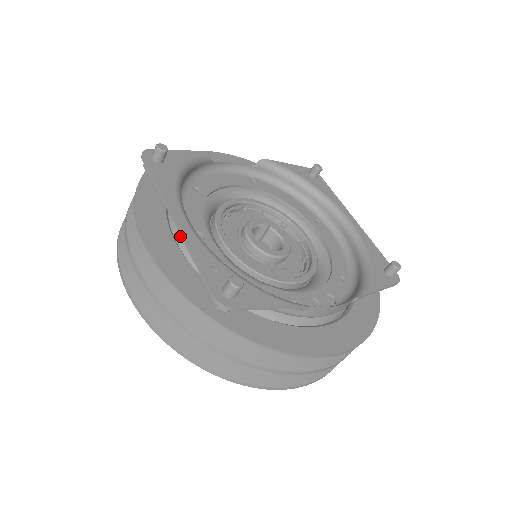
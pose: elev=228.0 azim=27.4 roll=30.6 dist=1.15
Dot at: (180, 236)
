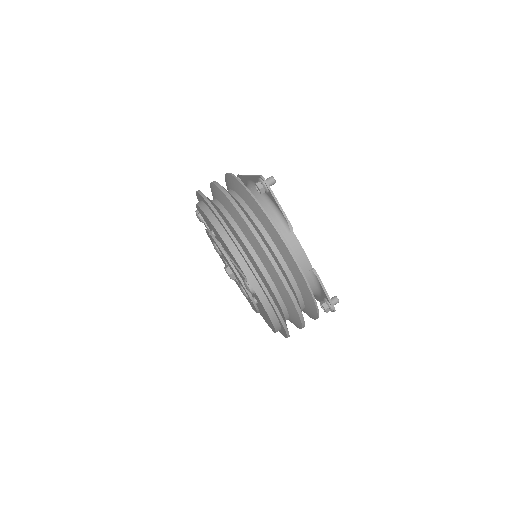
Dot at: occluded
